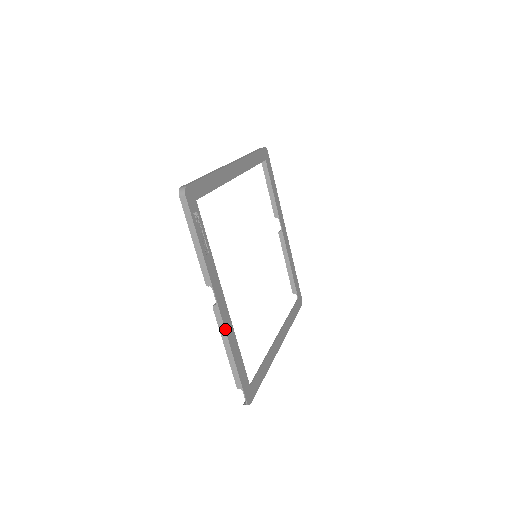
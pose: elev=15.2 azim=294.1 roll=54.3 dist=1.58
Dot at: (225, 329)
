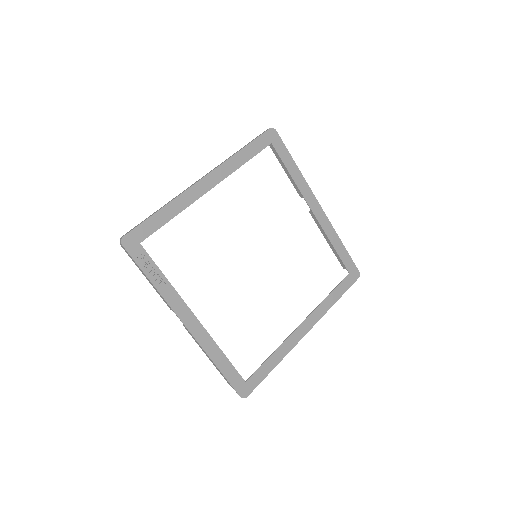
Dot at: (198, 342)
